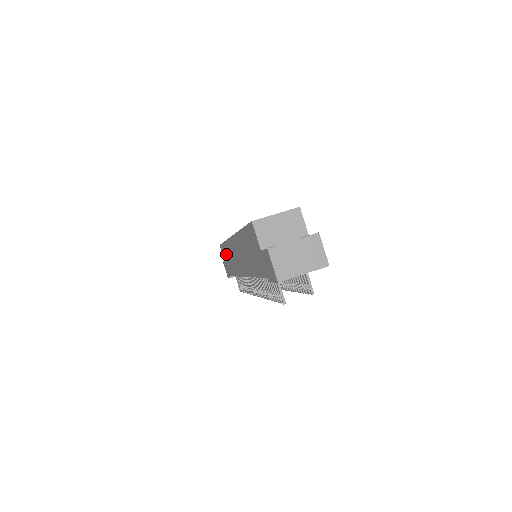
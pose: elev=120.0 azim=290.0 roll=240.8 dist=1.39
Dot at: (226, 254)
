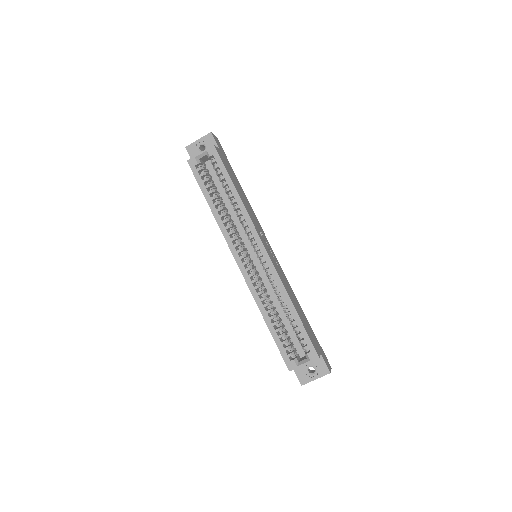
Dot at: occluded
